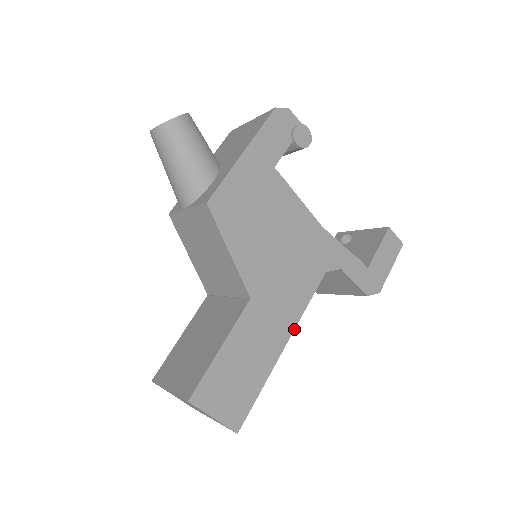
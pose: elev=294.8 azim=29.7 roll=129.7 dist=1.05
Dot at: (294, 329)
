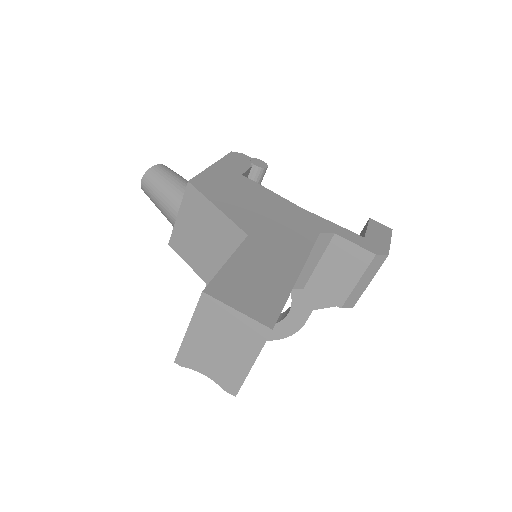
Dot at: (305, 262)
